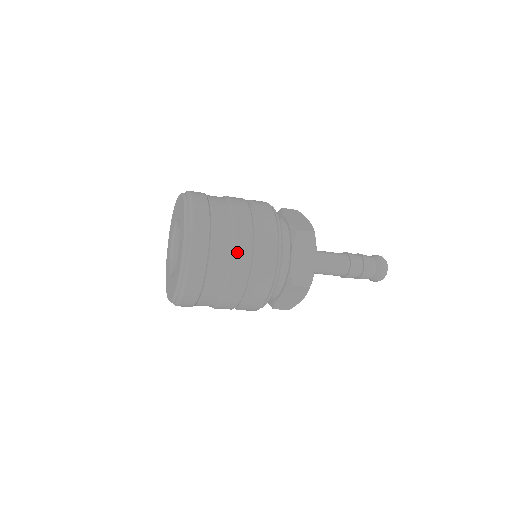
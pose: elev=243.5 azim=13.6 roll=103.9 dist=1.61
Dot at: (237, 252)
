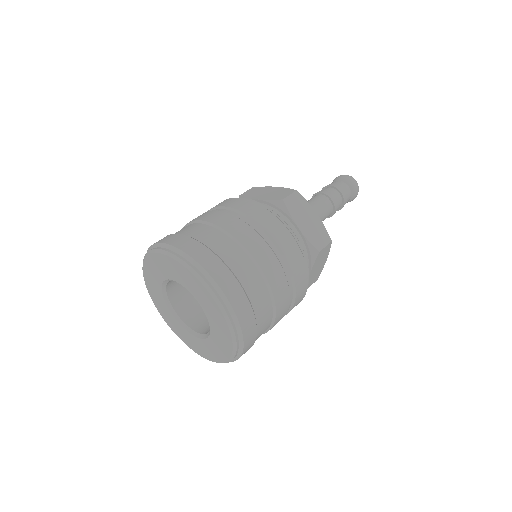
Dot at: (277, 319)
